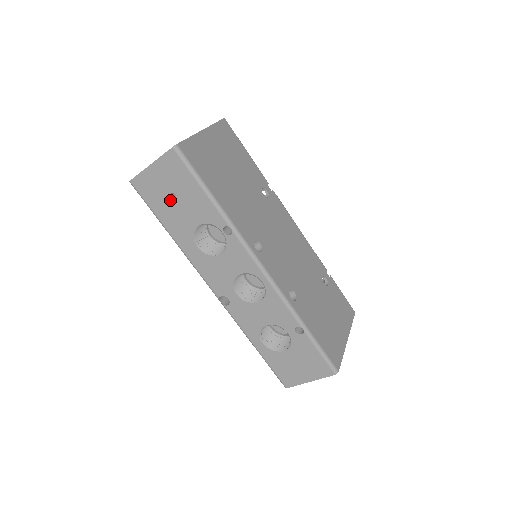
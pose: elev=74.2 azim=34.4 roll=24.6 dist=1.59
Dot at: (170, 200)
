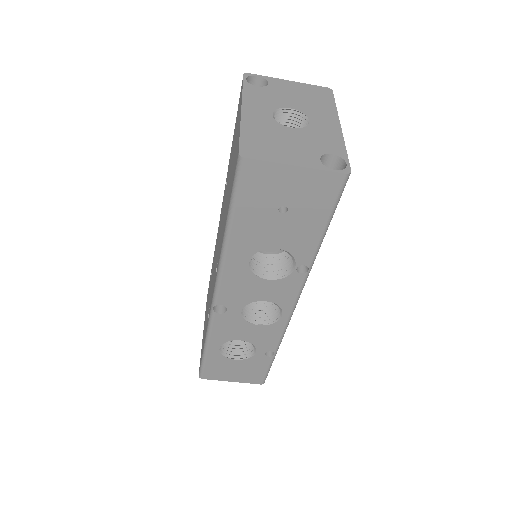
Dot at: (274, 210)
